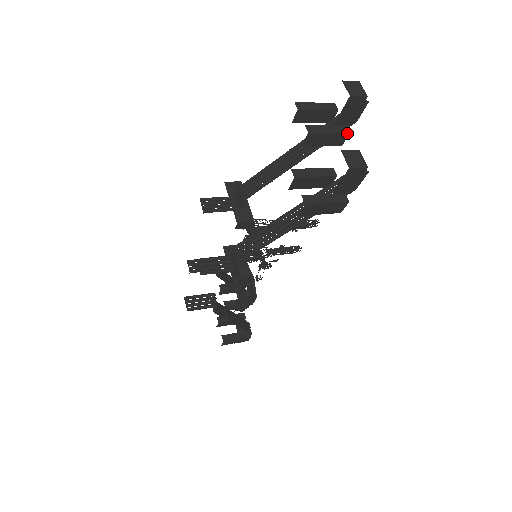
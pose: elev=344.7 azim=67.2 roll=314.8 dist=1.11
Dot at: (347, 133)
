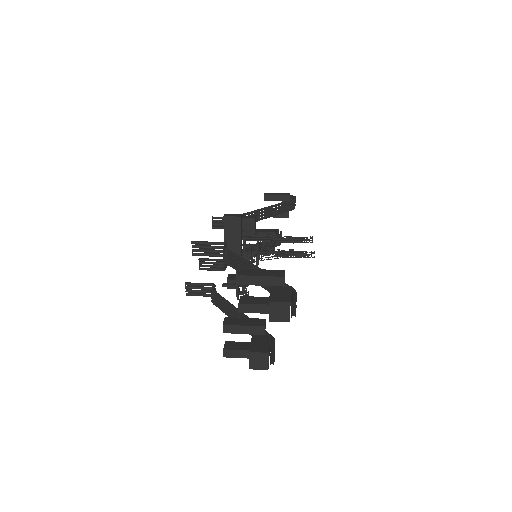
Dot at: occluded
